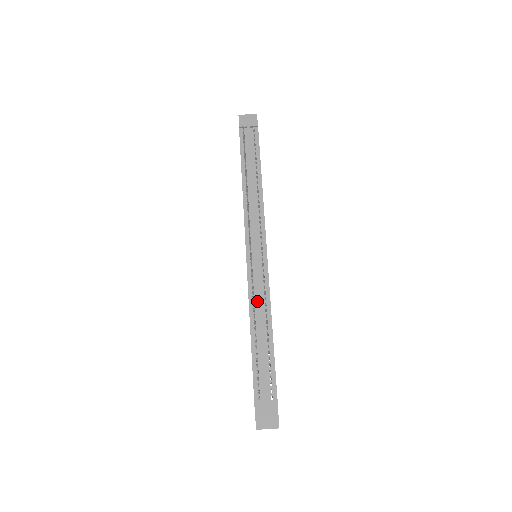
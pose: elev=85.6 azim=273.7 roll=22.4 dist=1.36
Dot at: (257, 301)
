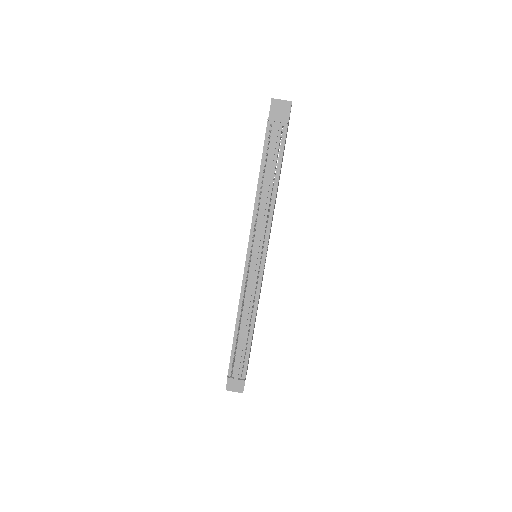
Dot at: (246, 304)
